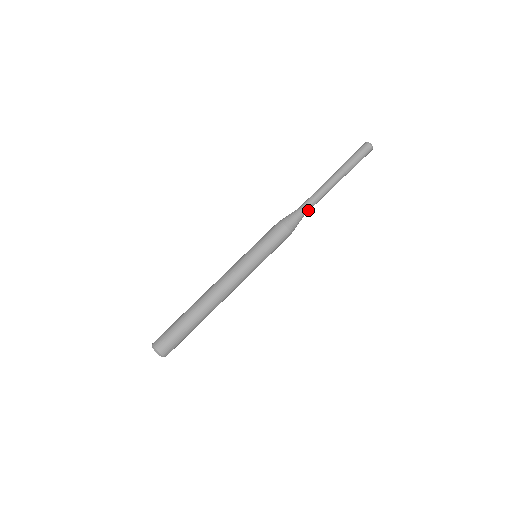
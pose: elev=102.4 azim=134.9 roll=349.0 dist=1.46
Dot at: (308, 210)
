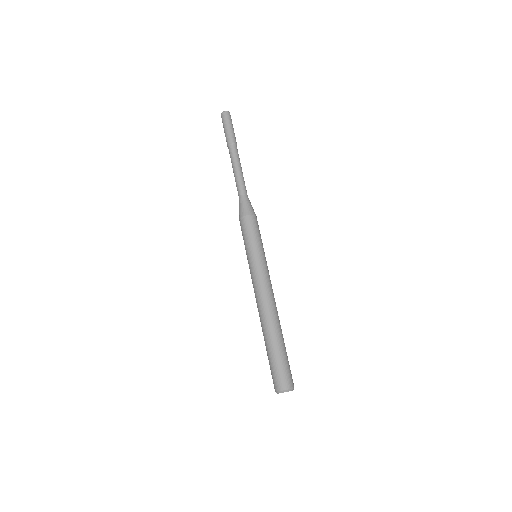
Dot at: (246, 192)
